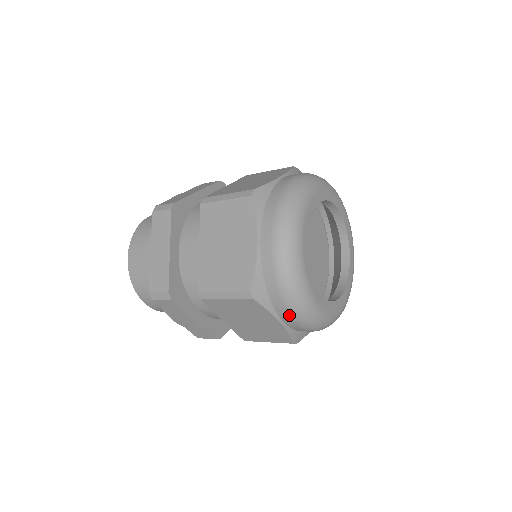
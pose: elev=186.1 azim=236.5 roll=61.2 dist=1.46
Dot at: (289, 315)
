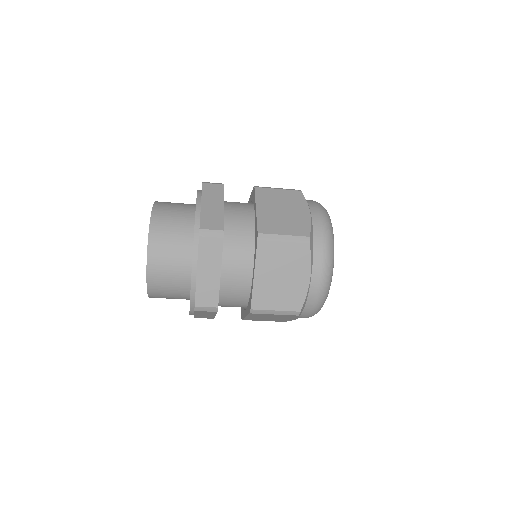
Dot at: occluded
